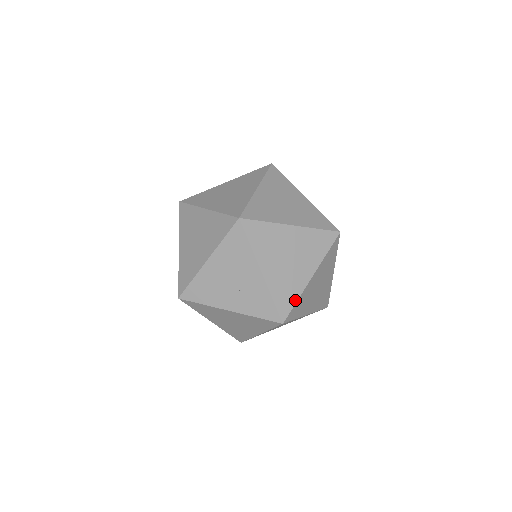
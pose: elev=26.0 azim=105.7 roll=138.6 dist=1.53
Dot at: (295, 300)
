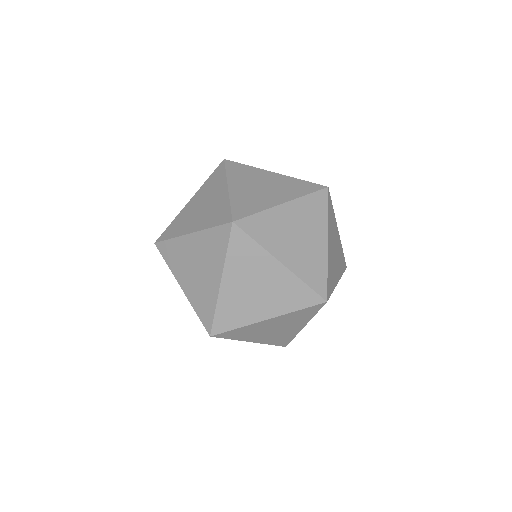
Dot at: (292, 338)
